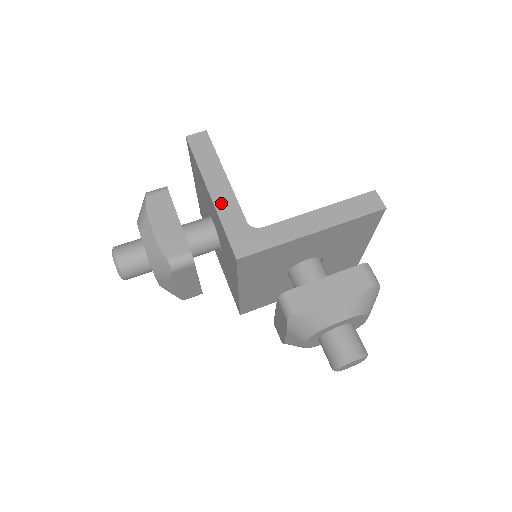
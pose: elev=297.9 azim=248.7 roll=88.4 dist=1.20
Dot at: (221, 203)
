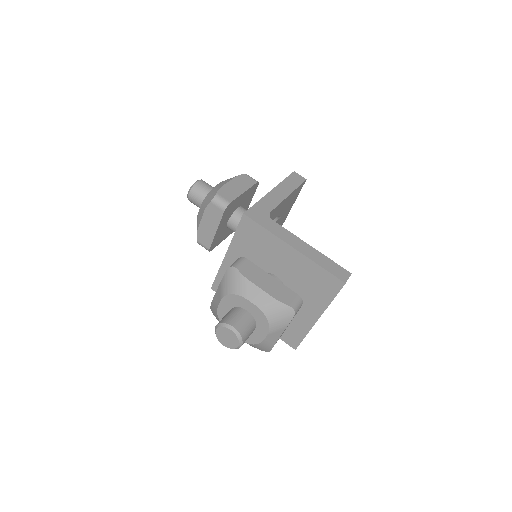
Dot at: (270, 197)
